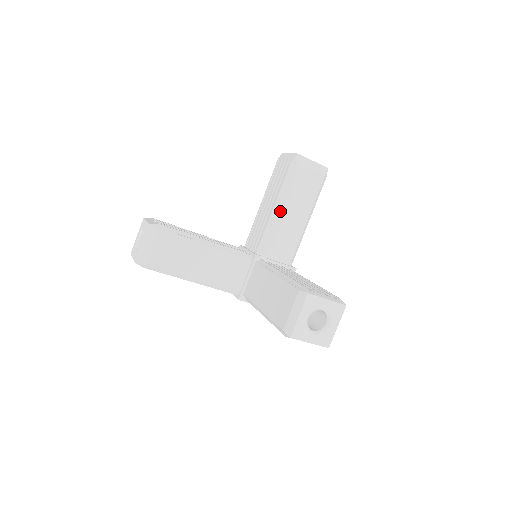
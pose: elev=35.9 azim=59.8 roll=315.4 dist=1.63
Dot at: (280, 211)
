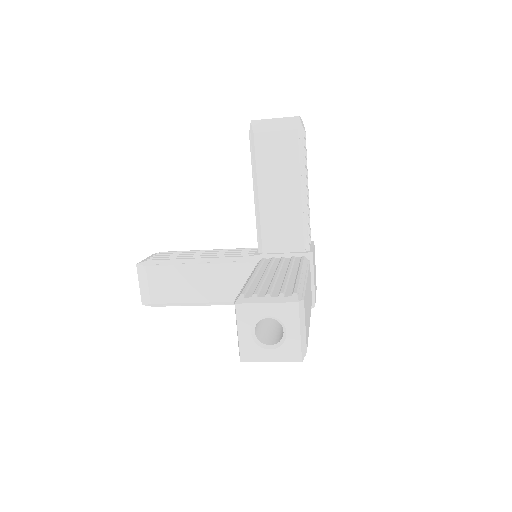
Dot at: (261, 195)
